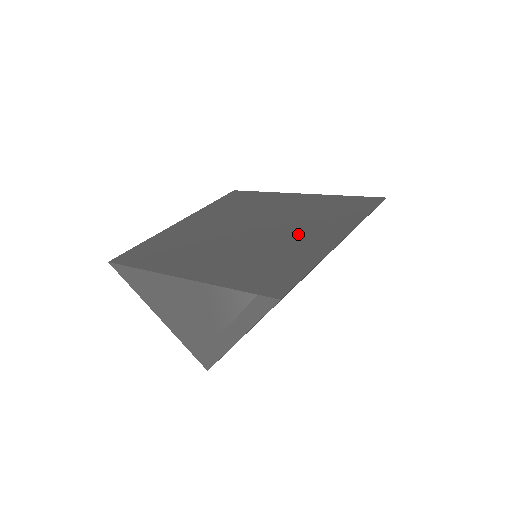
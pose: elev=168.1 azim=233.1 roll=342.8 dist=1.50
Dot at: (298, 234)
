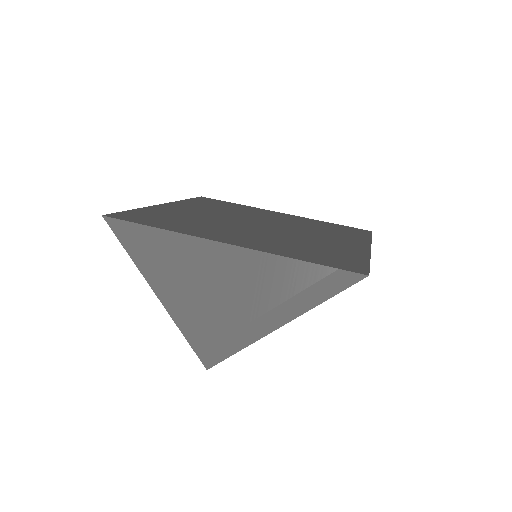
Dot at: (320, 237)
